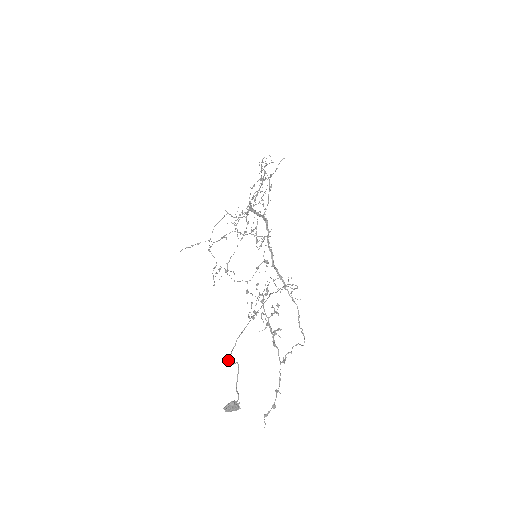
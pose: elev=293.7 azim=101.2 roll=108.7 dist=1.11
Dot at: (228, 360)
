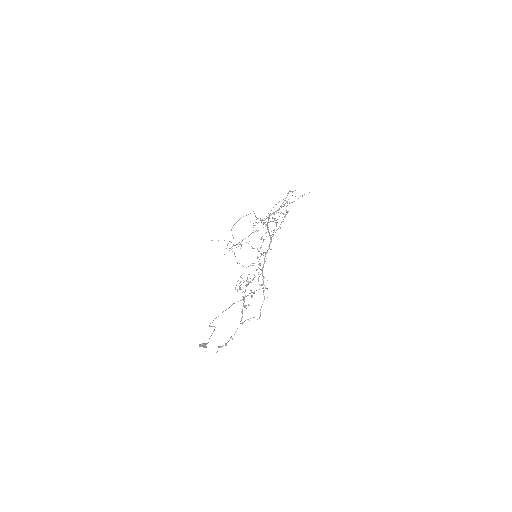
Dot at: occluded
